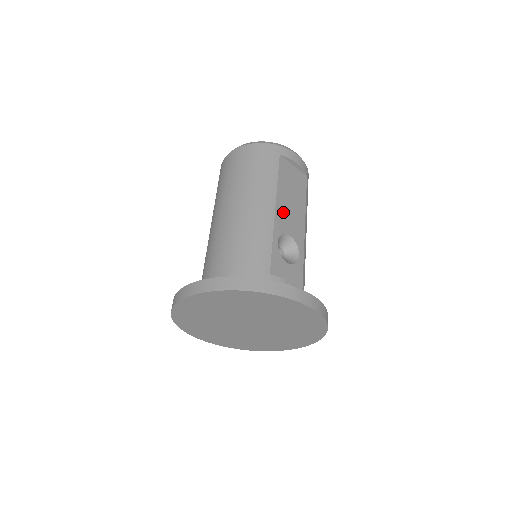
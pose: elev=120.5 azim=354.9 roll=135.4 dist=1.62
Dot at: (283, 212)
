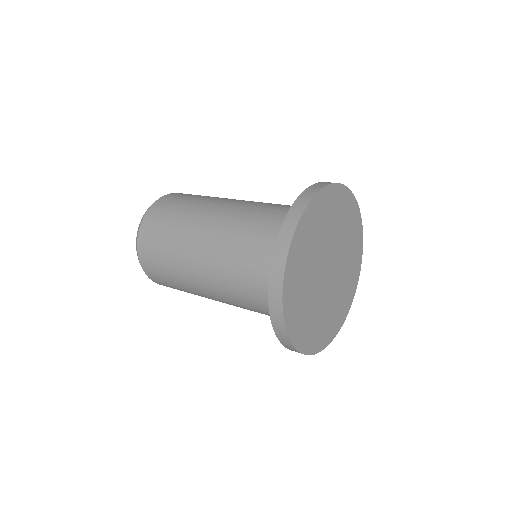
Dot at: occluded
